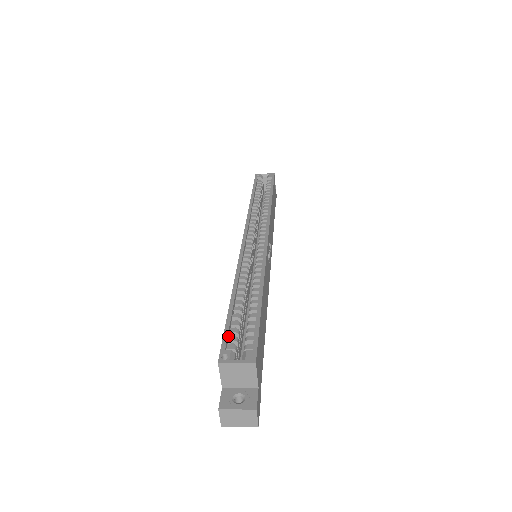
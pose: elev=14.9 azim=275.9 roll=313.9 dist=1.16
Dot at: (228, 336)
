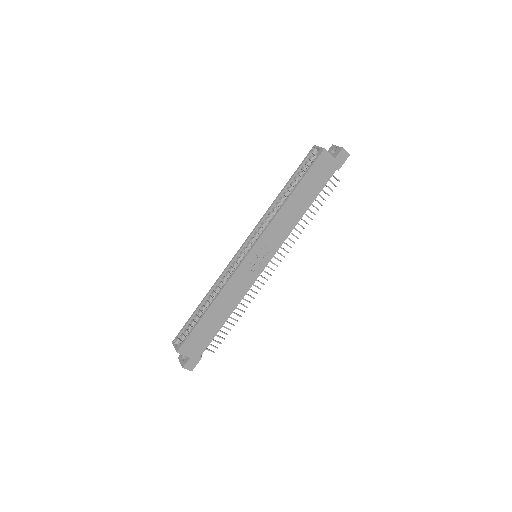
Dot at: (185, 328)
